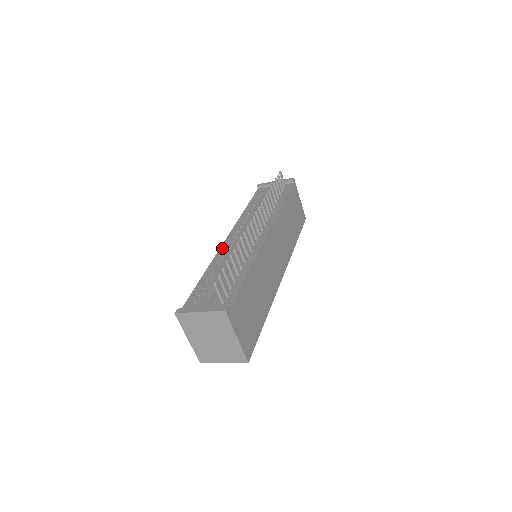
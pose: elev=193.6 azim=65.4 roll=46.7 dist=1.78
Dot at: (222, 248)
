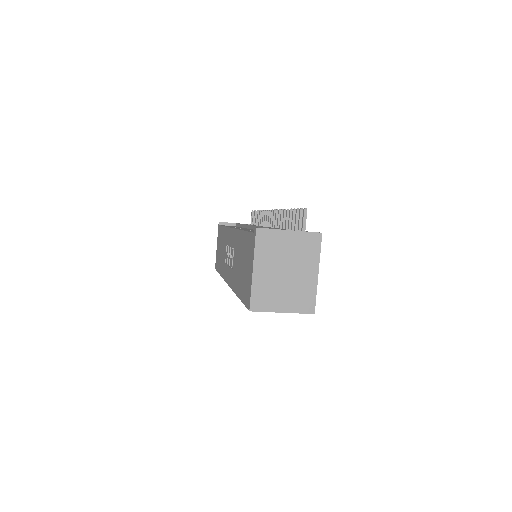
Dot at: occluded
